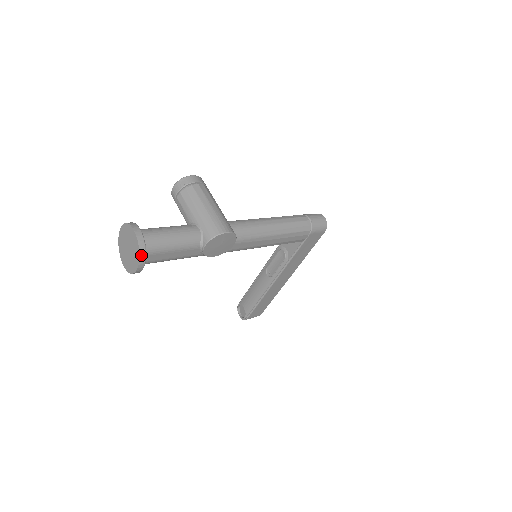
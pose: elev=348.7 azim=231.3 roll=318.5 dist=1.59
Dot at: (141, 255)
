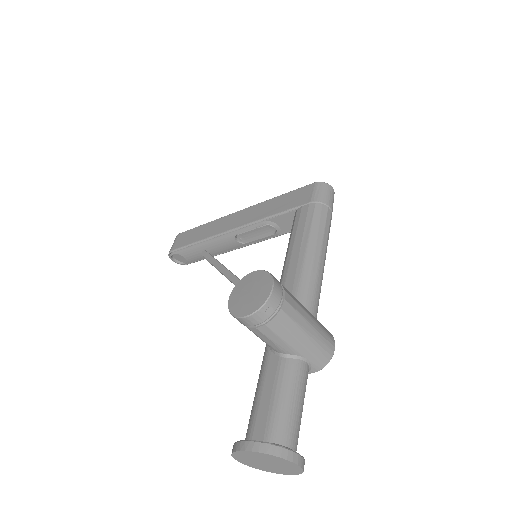
Dot at: (301, 471)
